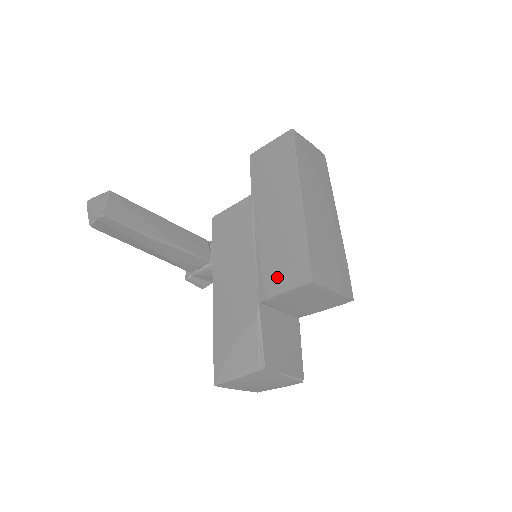
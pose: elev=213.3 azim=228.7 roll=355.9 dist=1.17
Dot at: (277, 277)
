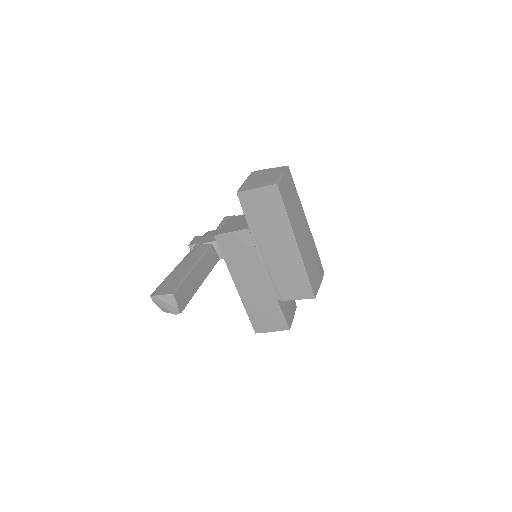
Dot at: (289, 291)
